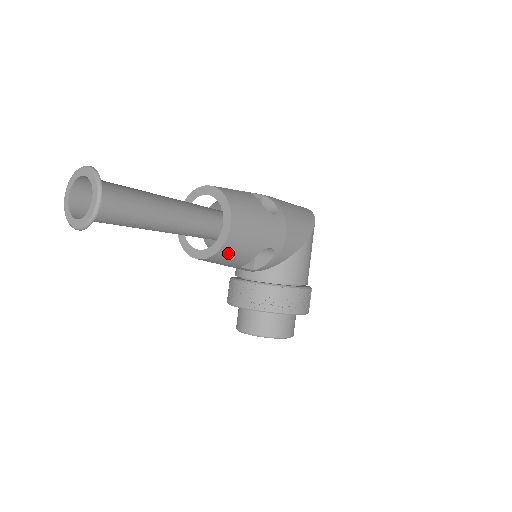
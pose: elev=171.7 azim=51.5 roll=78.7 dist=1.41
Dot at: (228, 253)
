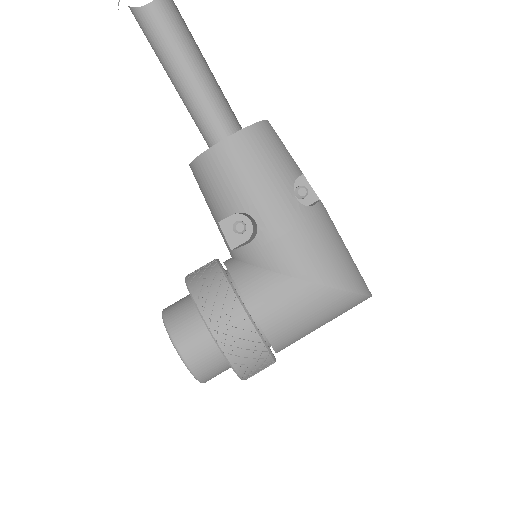
Dot at: (209, 171)
